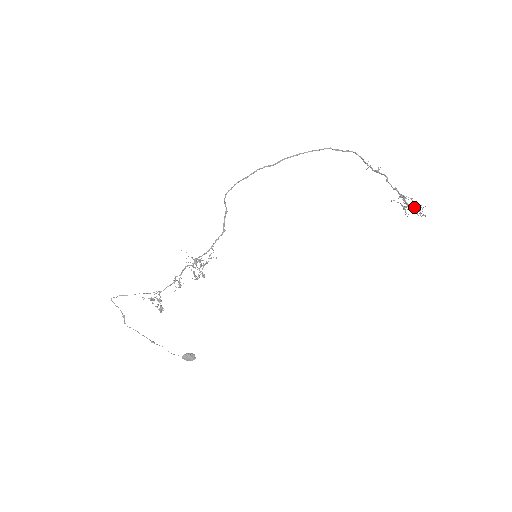
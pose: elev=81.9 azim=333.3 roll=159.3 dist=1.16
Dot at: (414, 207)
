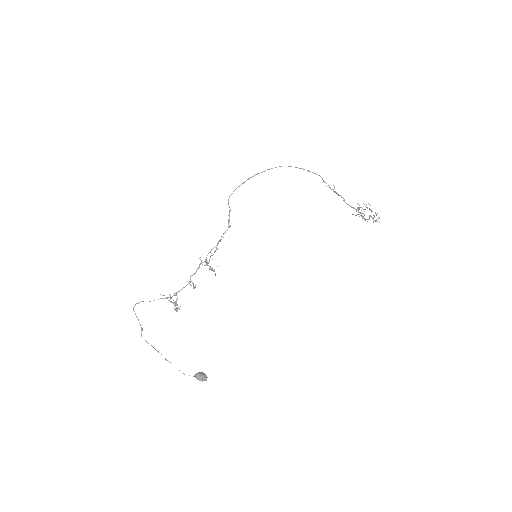
Dot at: (369, 215)
